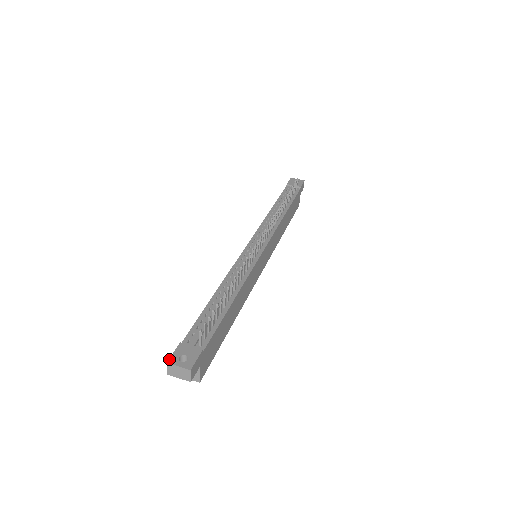
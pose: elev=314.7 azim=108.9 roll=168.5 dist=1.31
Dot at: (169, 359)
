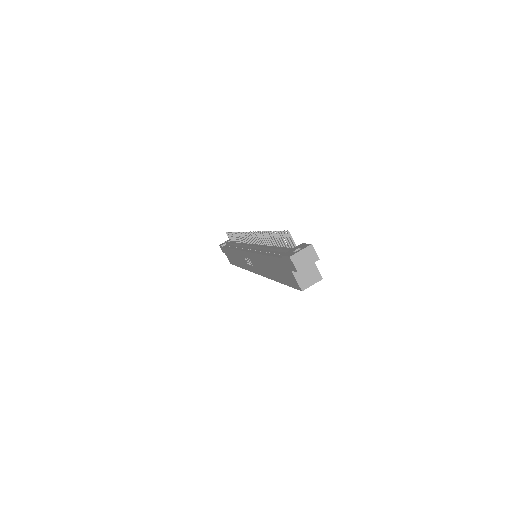
Dot at: (288, 256)
